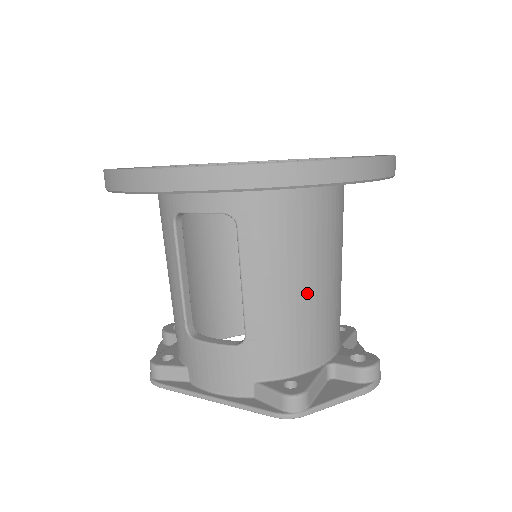
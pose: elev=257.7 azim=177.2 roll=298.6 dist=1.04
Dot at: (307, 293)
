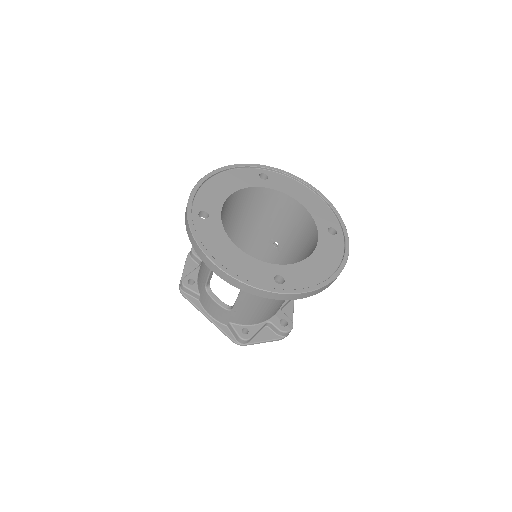
Dot at: (269, 304)
